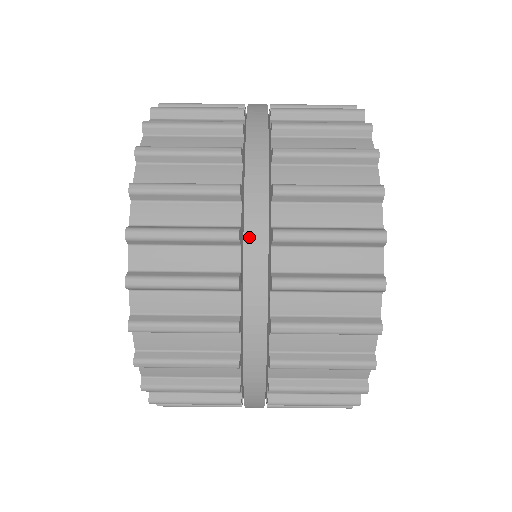
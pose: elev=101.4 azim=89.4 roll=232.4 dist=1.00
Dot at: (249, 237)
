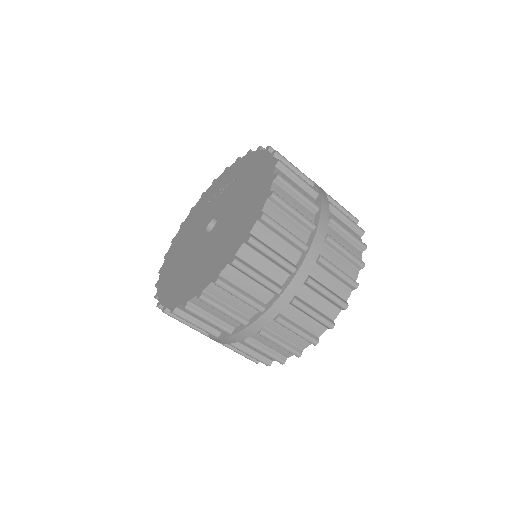
Dot at: occluded
